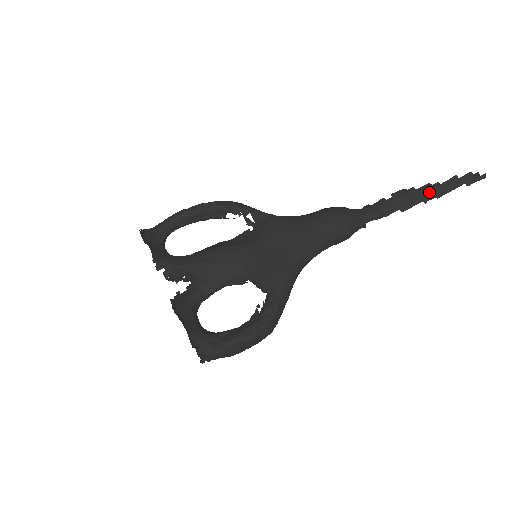
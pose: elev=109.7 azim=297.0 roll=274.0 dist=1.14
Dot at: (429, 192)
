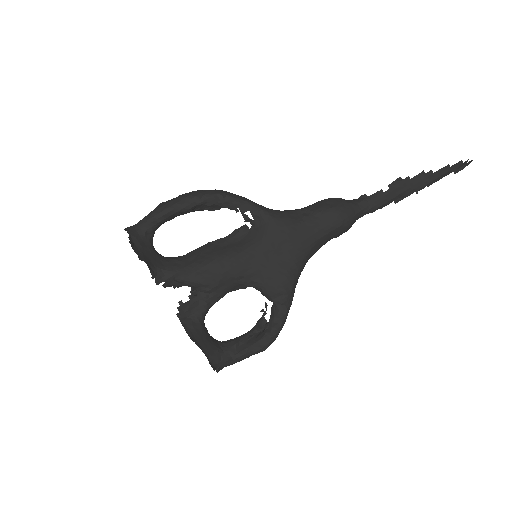
Dot at: (422, 182)
